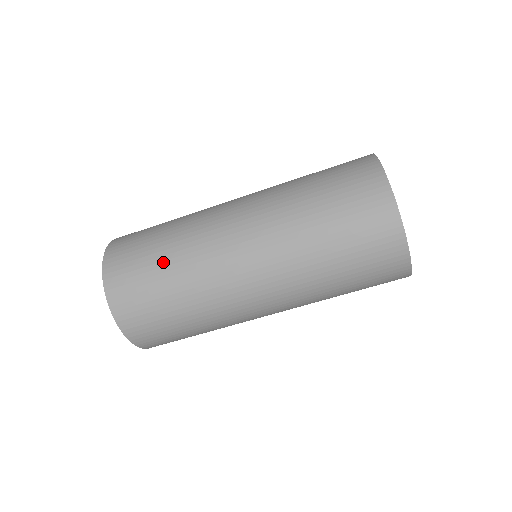
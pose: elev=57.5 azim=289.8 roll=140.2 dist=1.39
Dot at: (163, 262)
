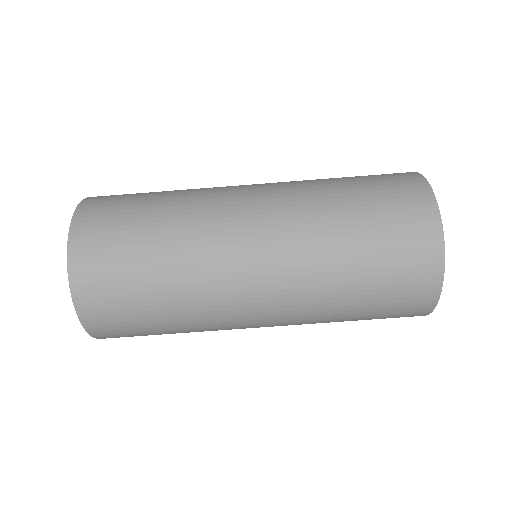
Dot at: (152, 250)
